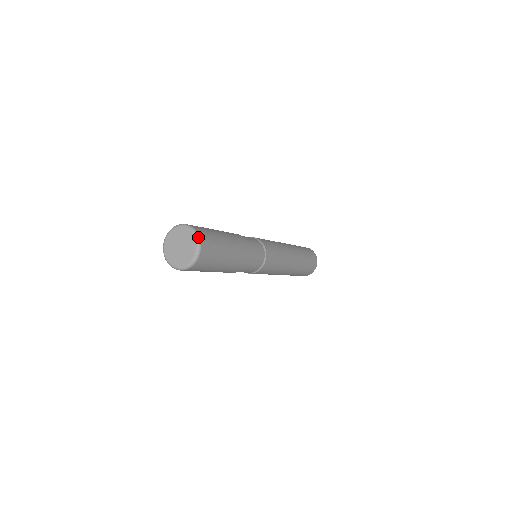
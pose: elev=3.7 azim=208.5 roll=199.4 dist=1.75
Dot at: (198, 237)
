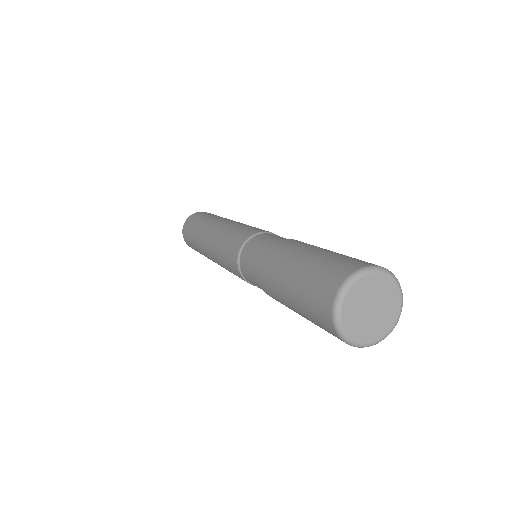
Dot at: (402, 293)
